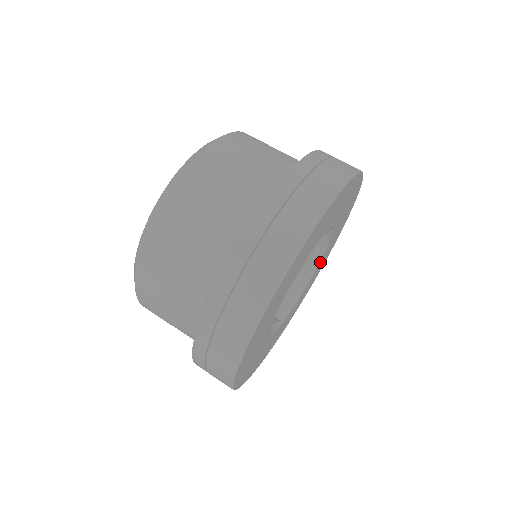
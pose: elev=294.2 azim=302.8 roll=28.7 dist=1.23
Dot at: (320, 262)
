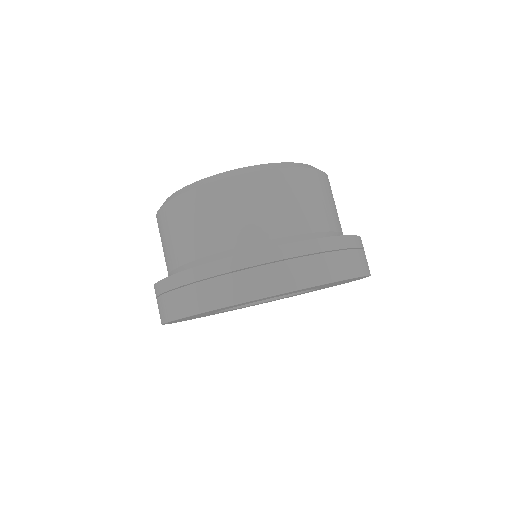
Dot at: occluded
